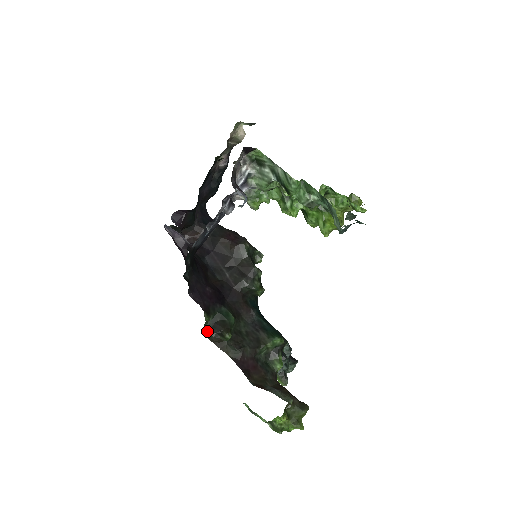
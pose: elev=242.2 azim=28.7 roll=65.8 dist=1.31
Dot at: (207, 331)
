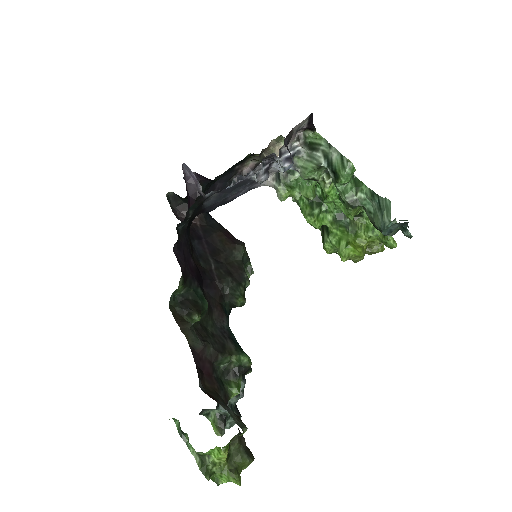
Dot at: (173, 302)
